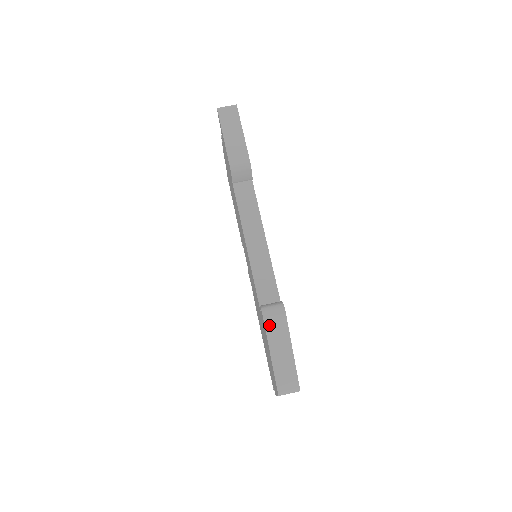
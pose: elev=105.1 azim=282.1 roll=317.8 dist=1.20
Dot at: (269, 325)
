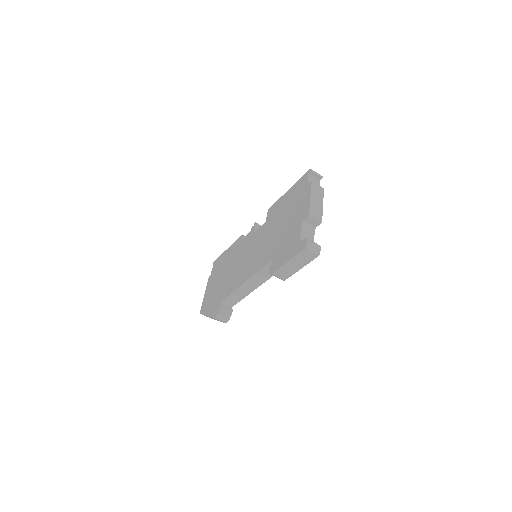
Dot at: occluded
